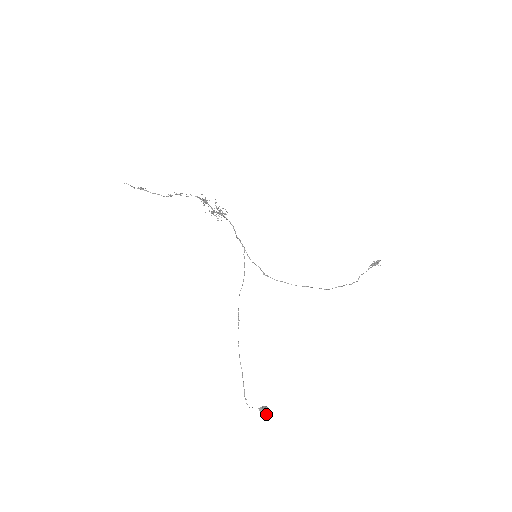
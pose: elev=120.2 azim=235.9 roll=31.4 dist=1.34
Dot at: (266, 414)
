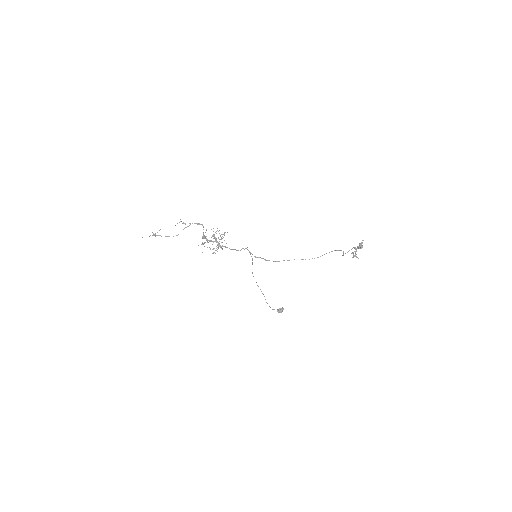
Dot at: (281, 312)
